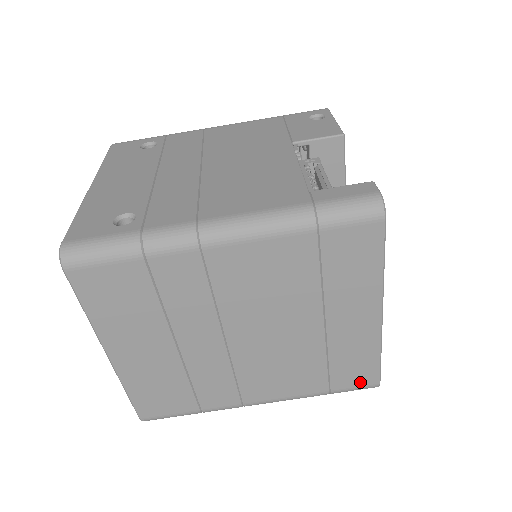
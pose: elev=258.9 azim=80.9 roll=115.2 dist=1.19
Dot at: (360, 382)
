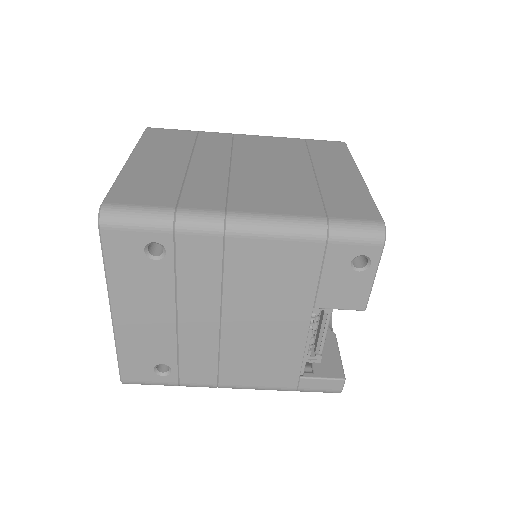
Dot at: occluded
